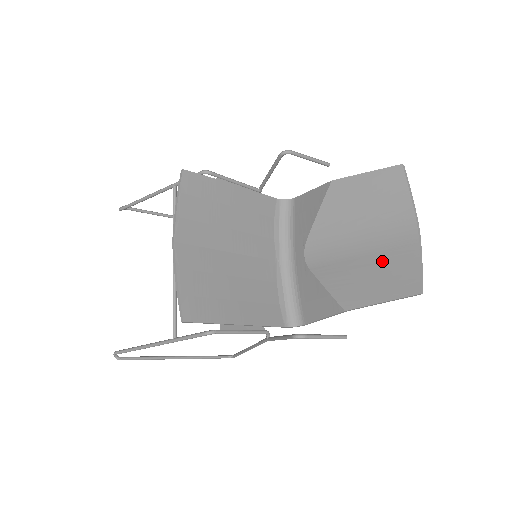
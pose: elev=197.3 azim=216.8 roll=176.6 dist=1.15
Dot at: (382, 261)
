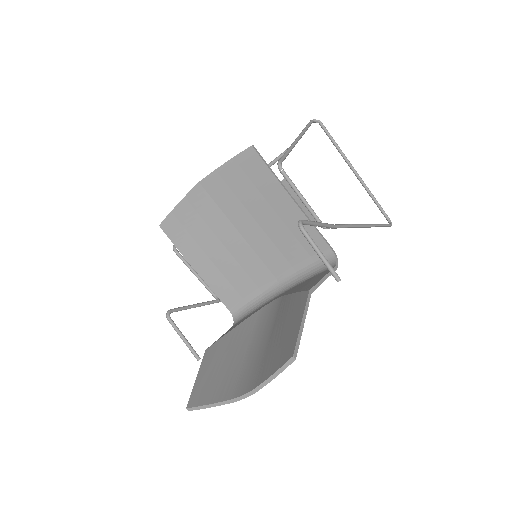
Dot at: (232, 369)
